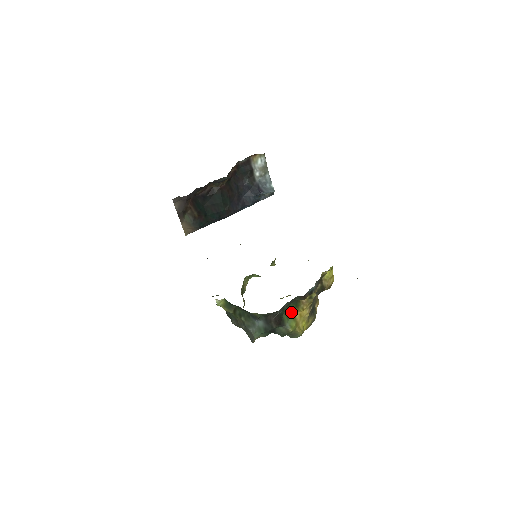
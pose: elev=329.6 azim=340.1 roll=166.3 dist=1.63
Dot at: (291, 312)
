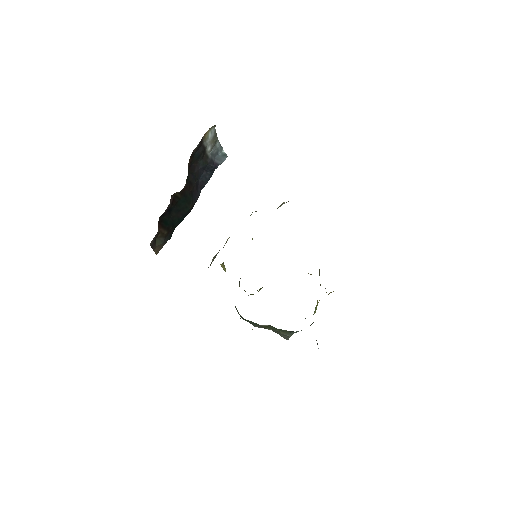
Dot at: occluded
